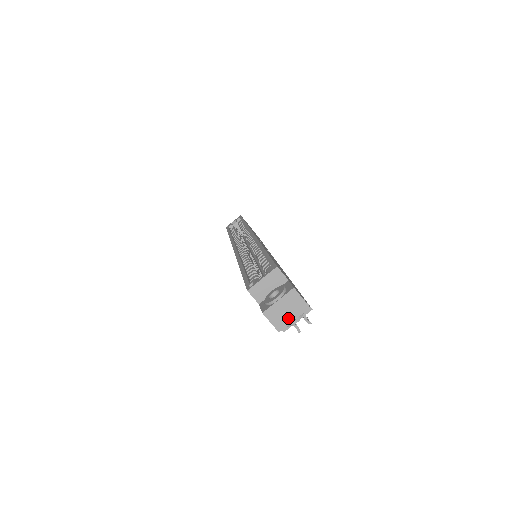
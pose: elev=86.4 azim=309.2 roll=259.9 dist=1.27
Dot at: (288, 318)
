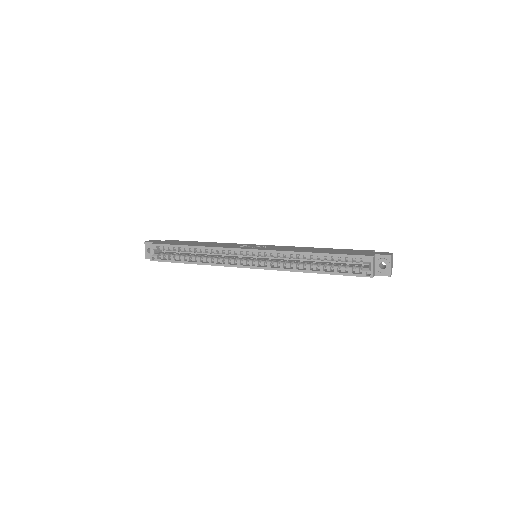
Dot at: (392, 266)
